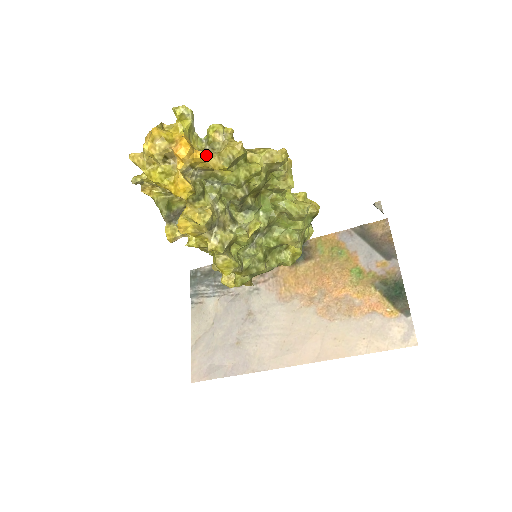
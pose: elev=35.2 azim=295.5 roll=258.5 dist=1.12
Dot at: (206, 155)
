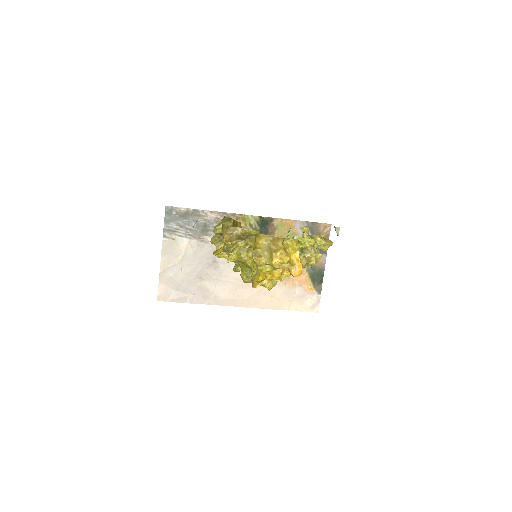
Dot at: (302, 266)
